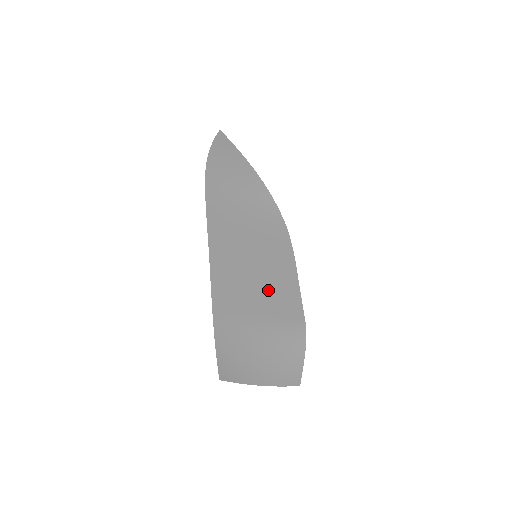
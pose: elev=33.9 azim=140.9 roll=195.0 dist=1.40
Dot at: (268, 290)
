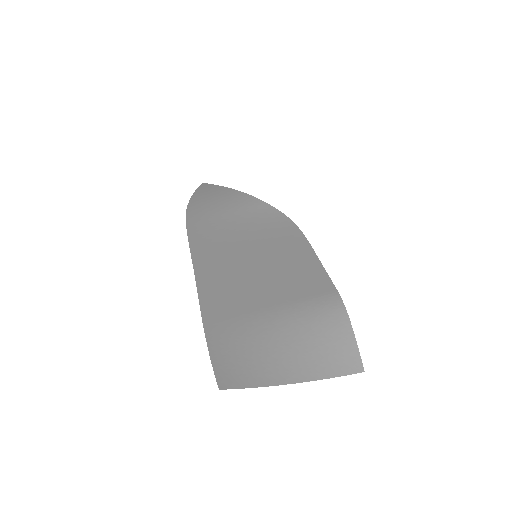
Dot at: (276, 279)
